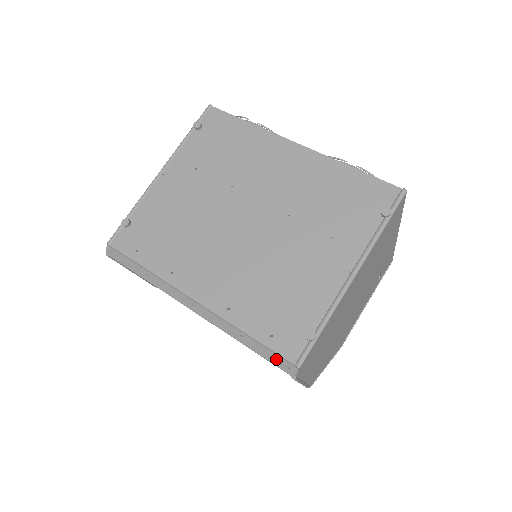
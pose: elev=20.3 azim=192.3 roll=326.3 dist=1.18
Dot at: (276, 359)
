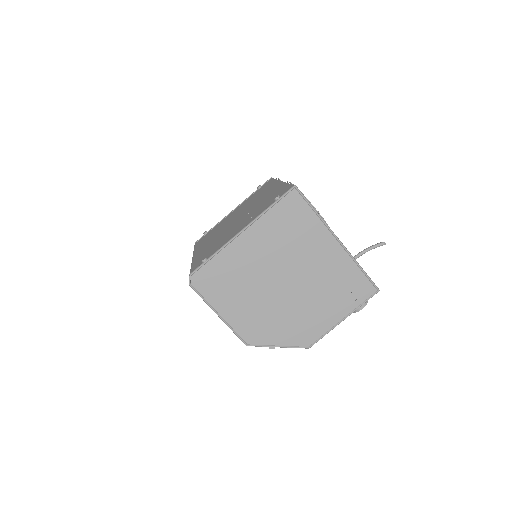
Dot at: occluded
